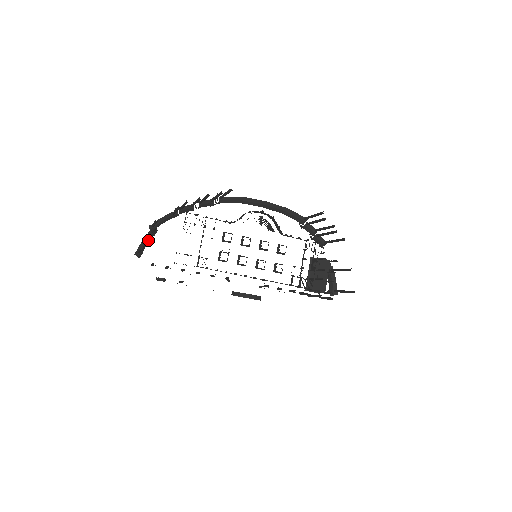
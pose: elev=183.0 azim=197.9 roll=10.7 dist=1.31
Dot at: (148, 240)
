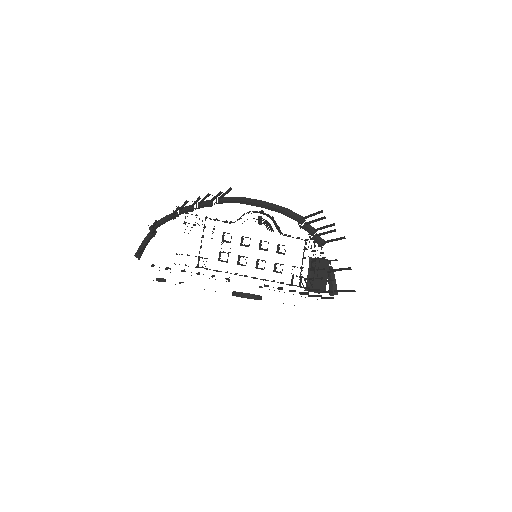
Dot at: (148, 241)
